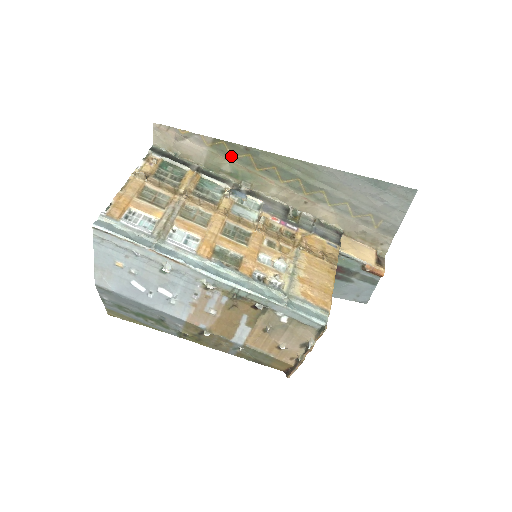
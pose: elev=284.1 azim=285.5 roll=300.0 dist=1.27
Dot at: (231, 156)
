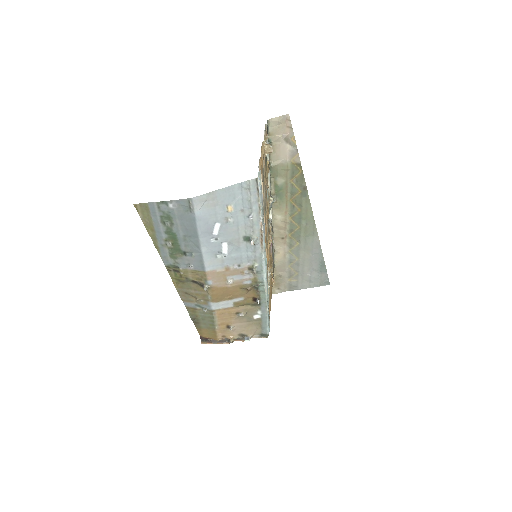
Dot at: (292, 180)
